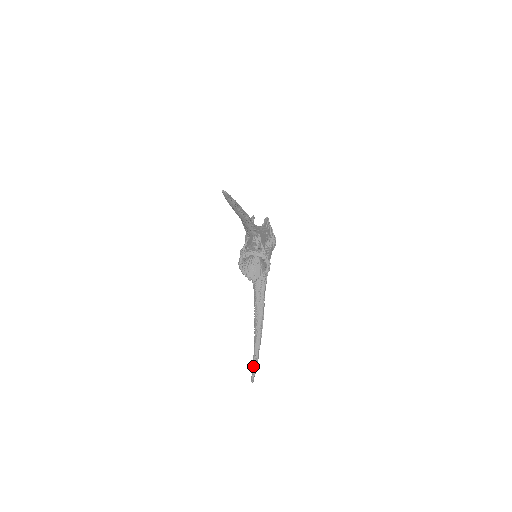
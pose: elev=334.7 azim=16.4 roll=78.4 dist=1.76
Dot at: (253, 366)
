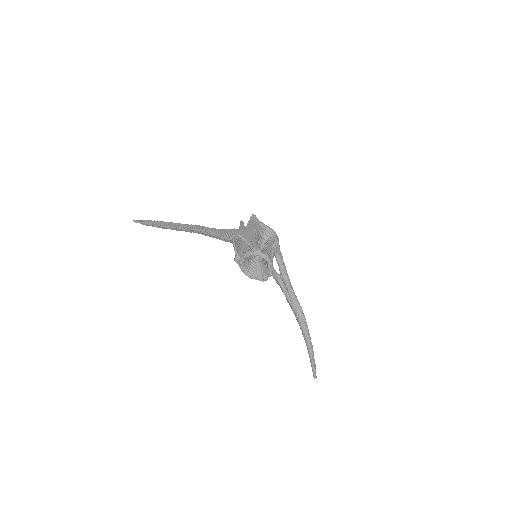
Dot at: (310, 362)
